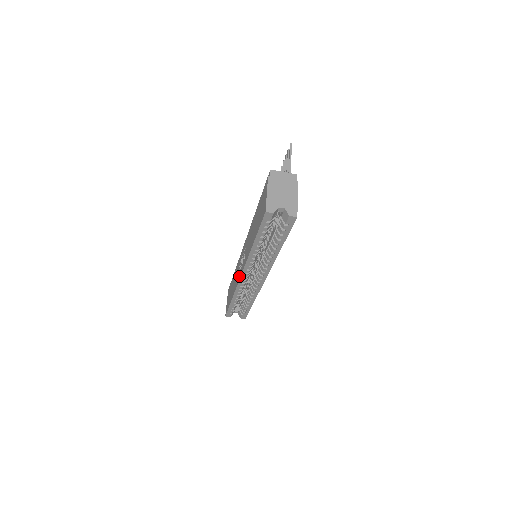
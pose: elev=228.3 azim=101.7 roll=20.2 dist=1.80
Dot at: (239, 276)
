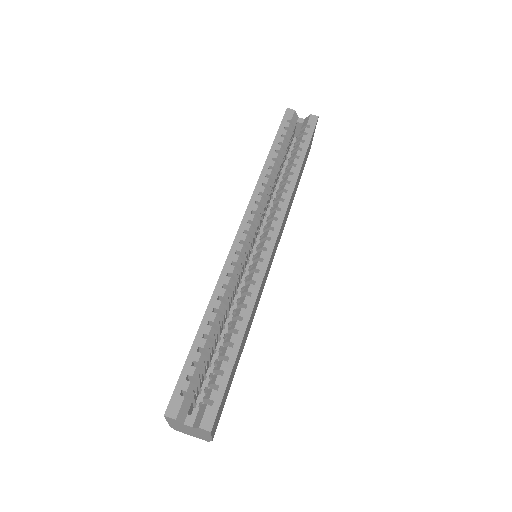
Dot at: occluded
